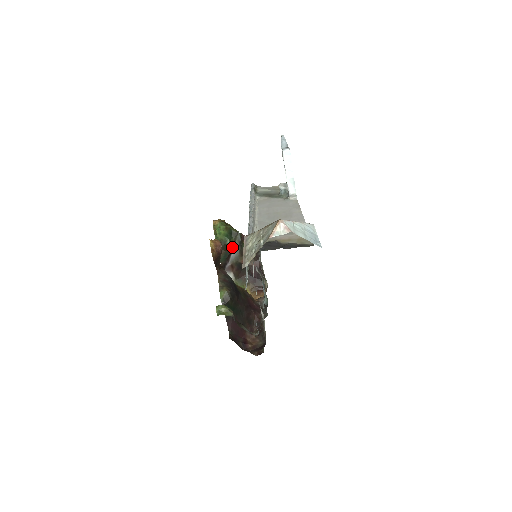
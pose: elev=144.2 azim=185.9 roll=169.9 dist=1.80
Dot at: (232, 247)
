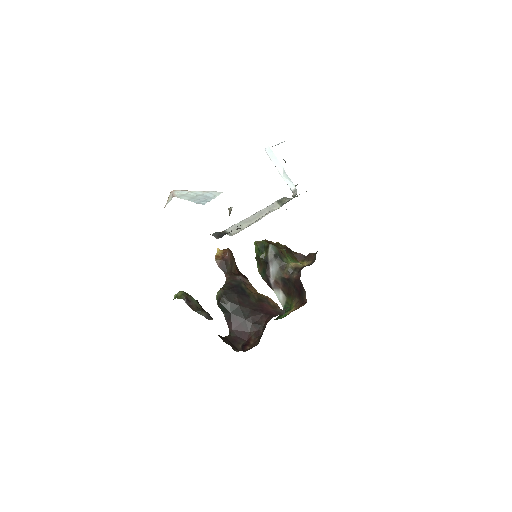
Dot at: (267, 261)
